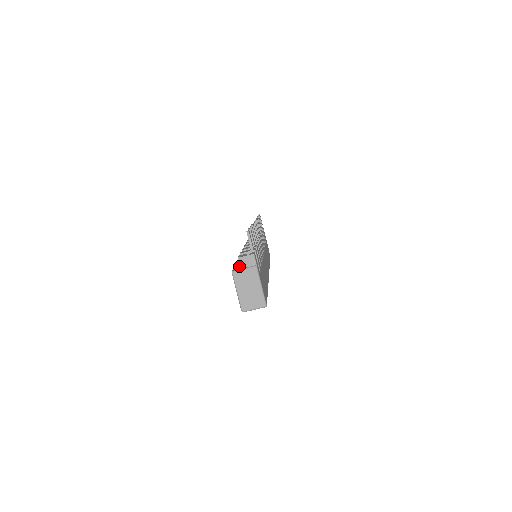
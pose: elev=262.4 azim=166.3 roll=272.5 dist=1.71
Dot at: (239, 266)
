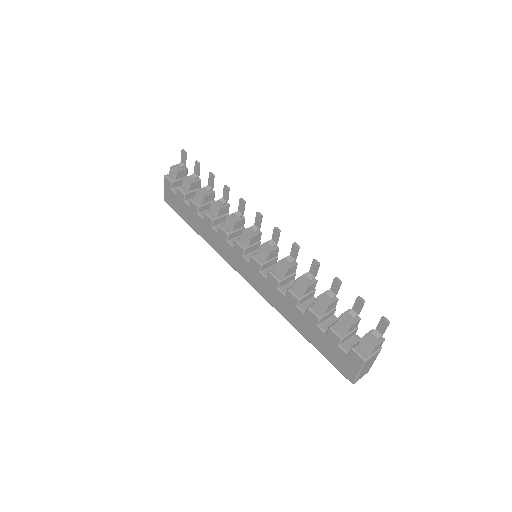
Dot at: (371, 353)
